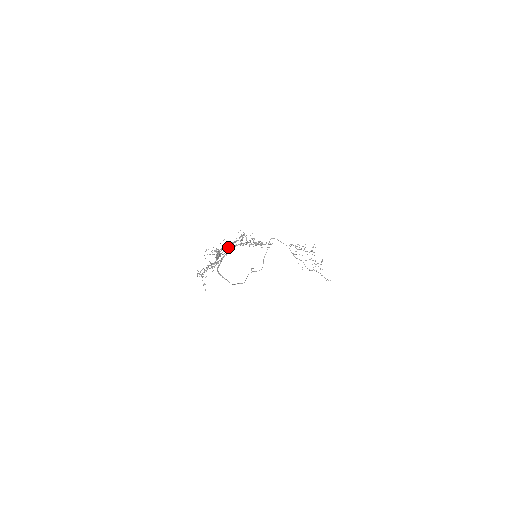
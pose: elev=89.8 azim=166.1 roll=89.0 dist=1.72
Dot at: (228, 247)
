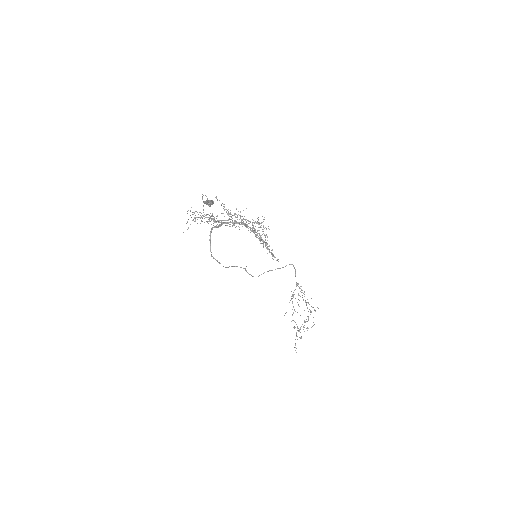
Dot at: occluded
